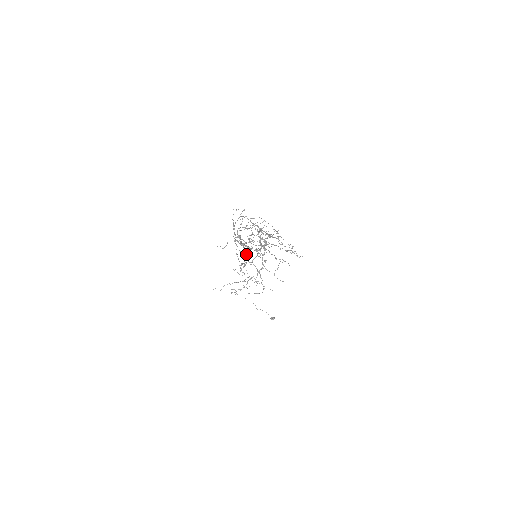
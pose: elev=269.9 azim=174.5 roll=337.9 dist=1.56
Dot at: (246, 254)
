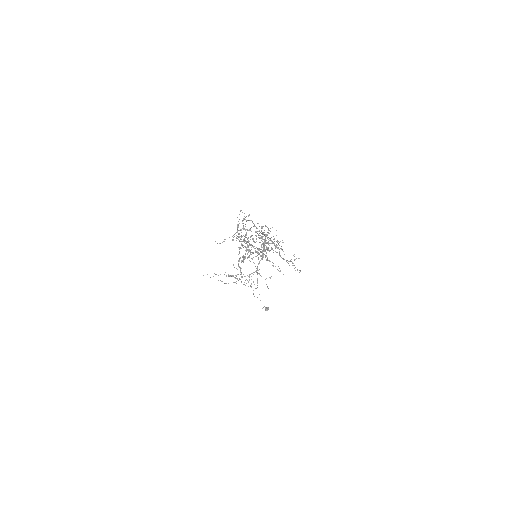
Dot at: occluded
